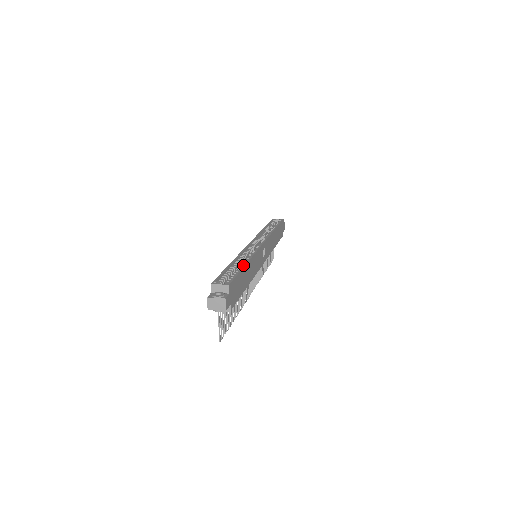
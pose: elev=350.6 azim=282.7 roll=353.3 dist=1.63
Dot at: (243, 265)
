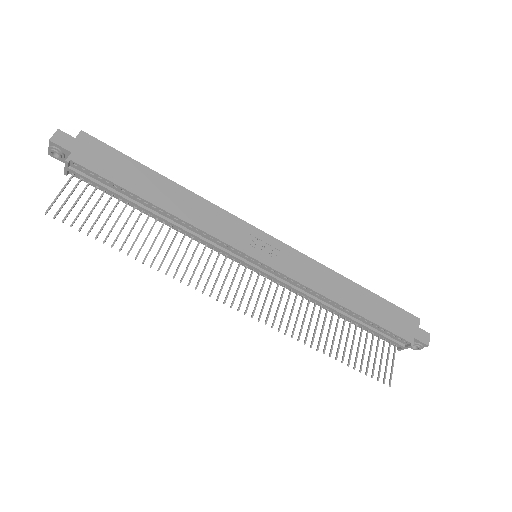
Dot at: (158, 174)
